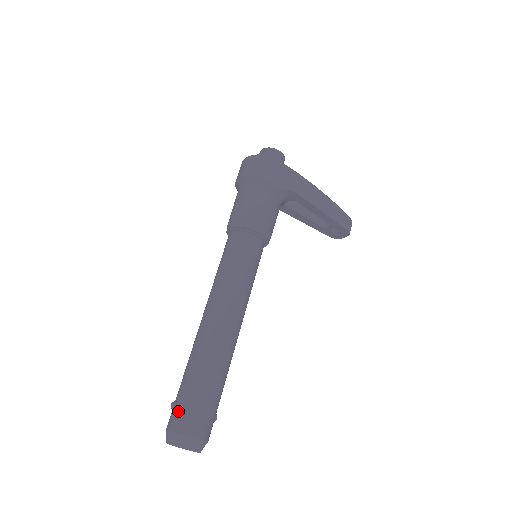
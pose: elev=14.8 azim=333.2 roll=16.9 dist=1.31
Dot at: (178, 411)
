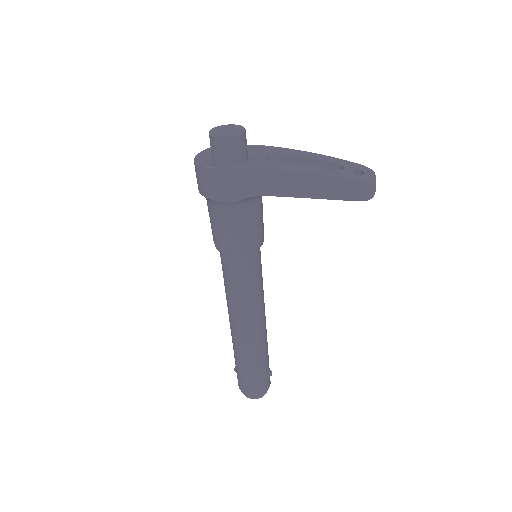
Dot at: (237, 377)
